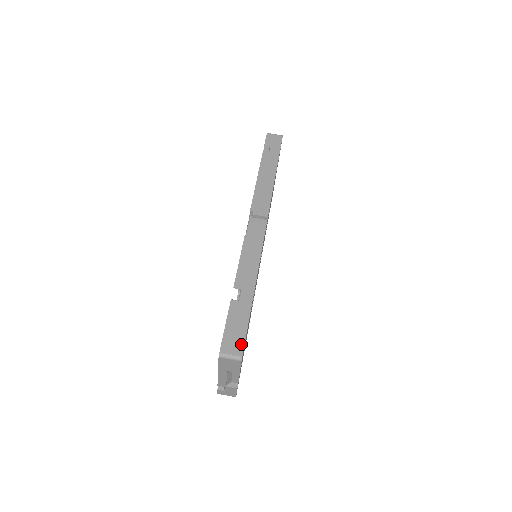
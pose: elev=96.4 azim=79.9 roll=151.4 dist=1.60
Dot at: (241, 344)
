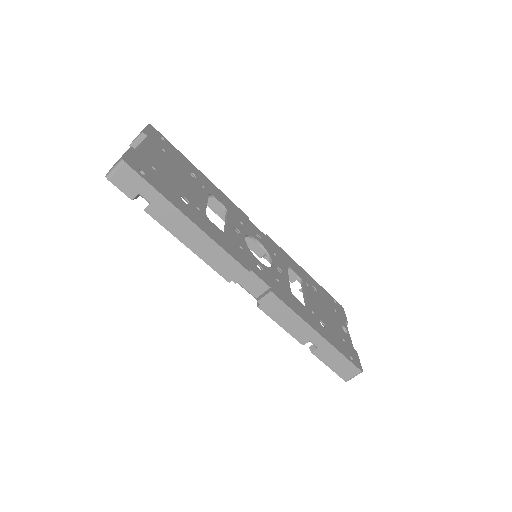
Dot at: (352, 367)
